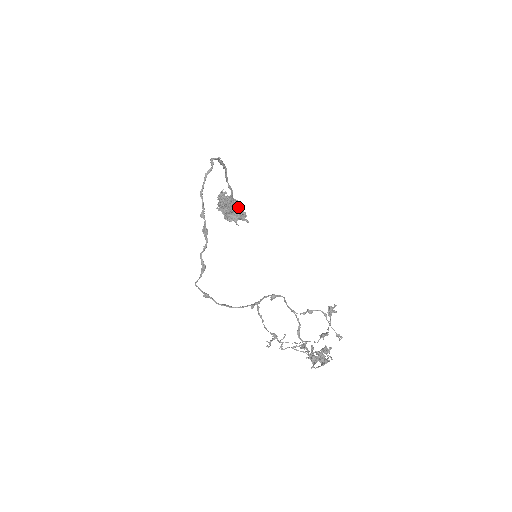
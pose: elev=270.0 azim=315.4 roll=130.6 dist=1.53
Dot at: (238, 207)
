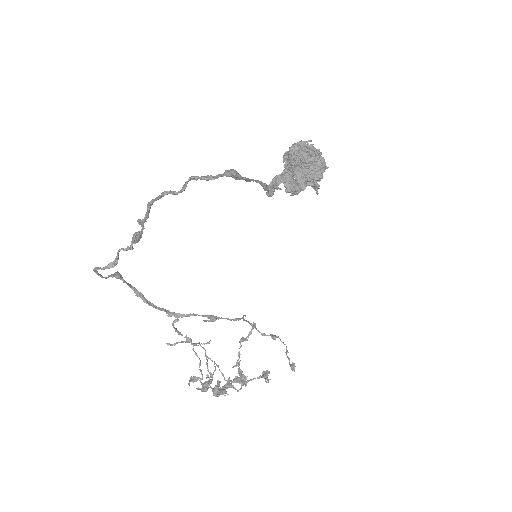
Dot at: (312, 175)
